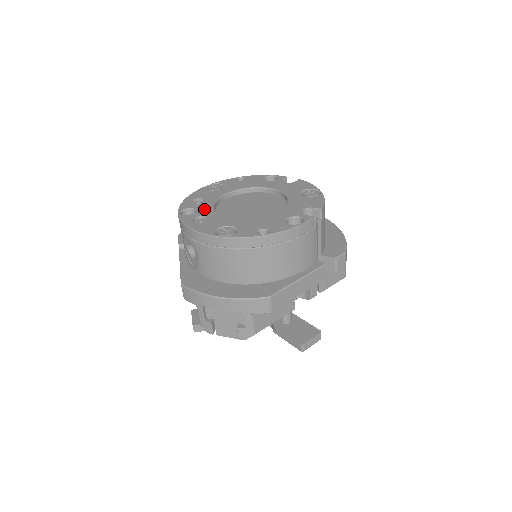
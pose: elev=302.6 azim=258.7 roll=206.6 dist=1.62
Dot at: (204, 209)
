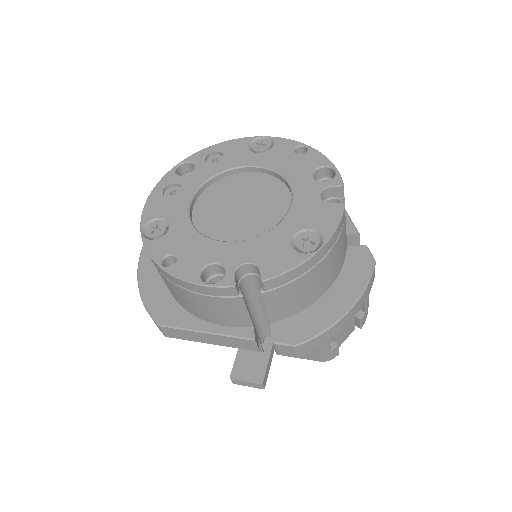
Dot at: (197, 176)
